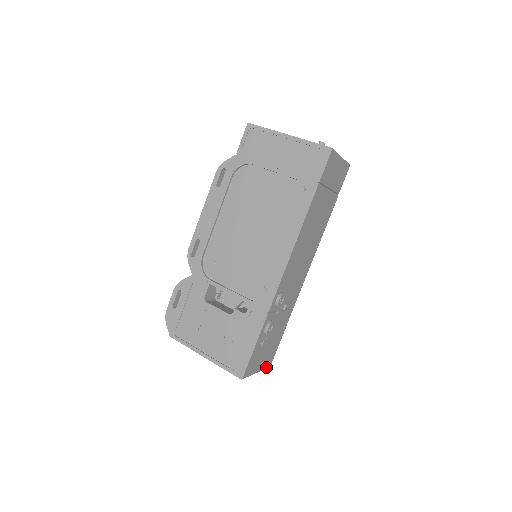
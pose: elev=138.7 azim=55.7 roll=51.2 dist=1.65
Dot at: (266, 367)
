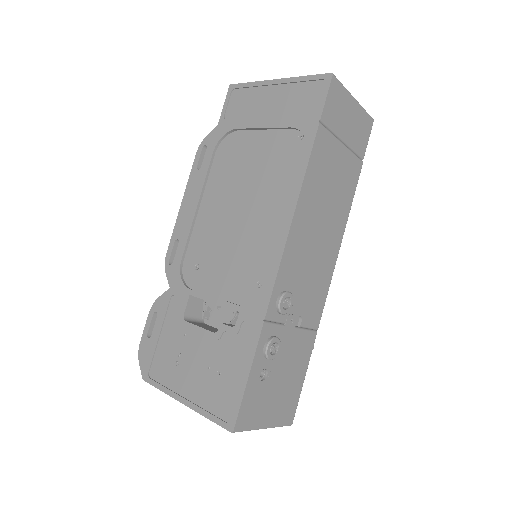
Dot at: (283, 423)
